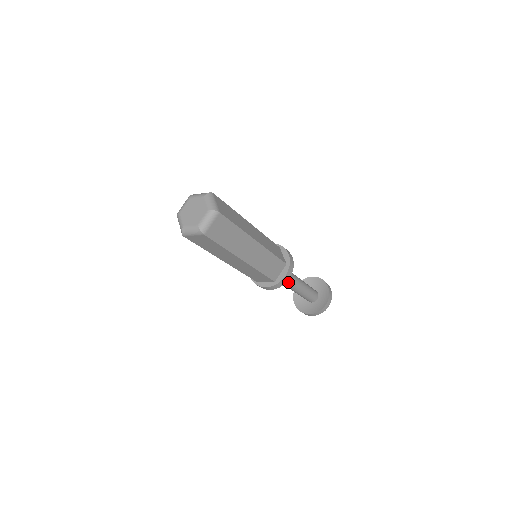
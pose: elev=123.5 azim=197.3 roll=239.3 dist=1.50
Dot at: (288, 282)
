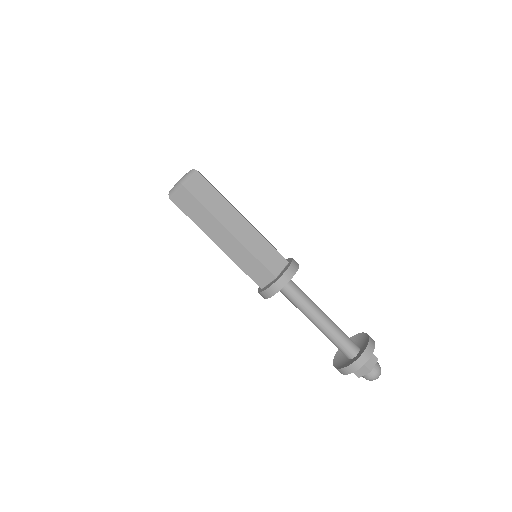
Dot at: (304, 303)
